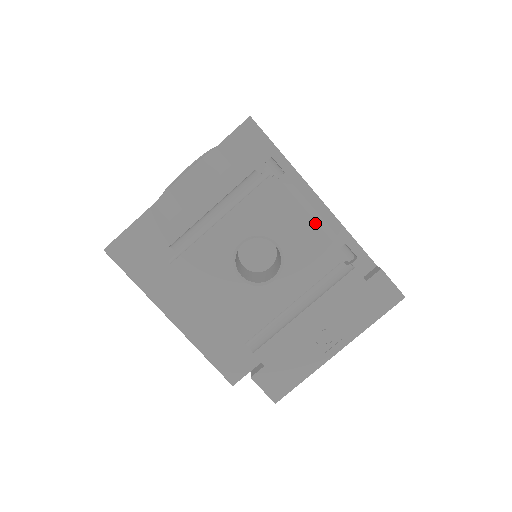
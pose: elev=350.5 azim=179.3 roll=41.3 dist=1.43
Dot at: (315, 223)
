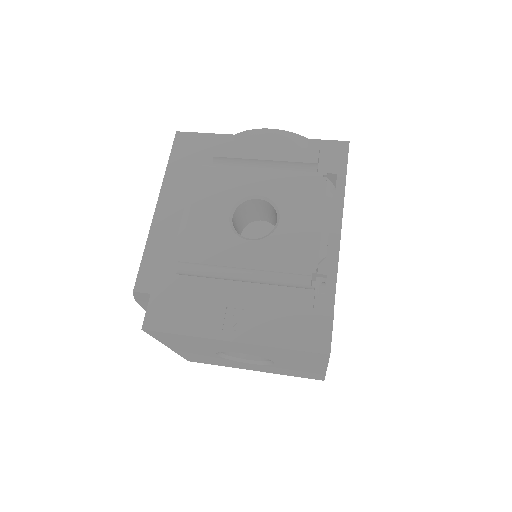
Dot at: (320, 231)
